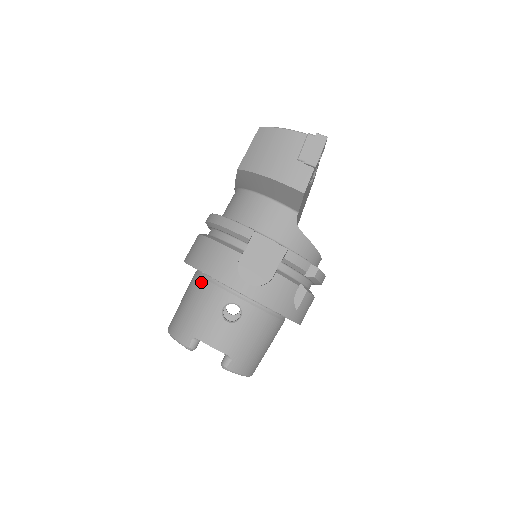
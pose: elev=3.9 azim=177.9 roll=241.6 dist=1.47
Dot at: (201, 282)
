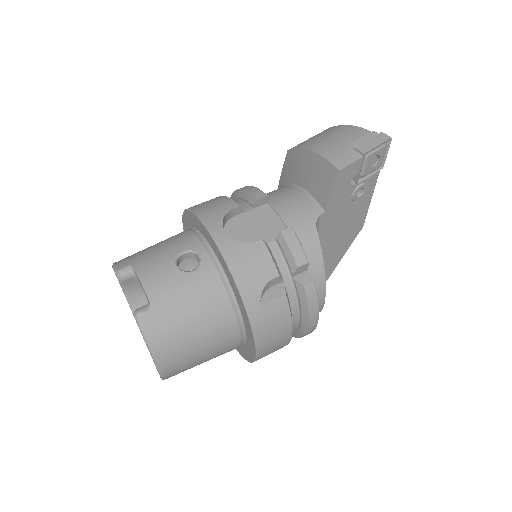
Dot at: occluded
